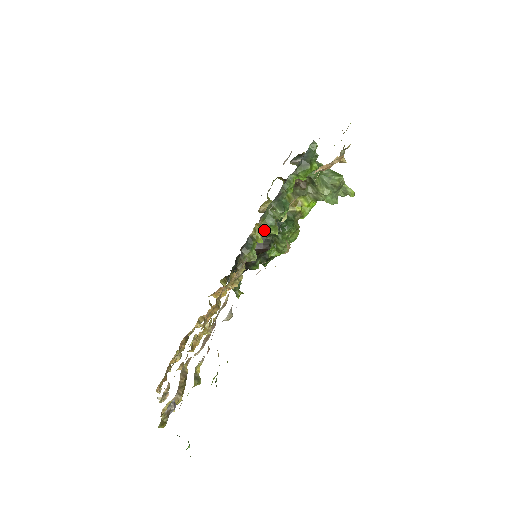
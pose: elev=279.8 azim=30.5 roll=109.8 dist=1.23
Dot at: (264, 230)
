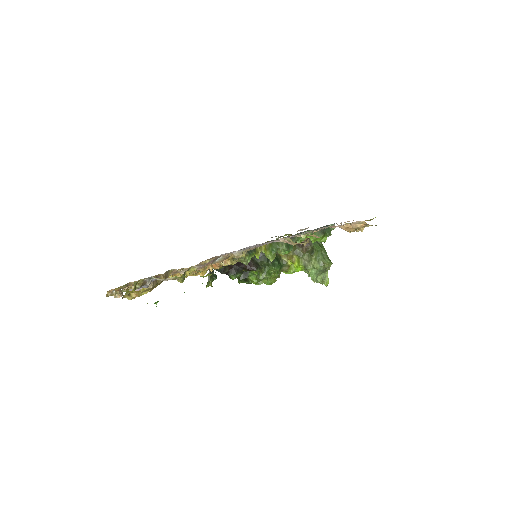
Dot at: (266, 251)
